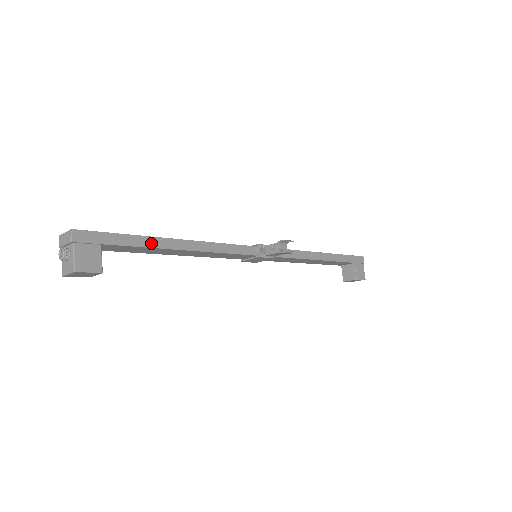
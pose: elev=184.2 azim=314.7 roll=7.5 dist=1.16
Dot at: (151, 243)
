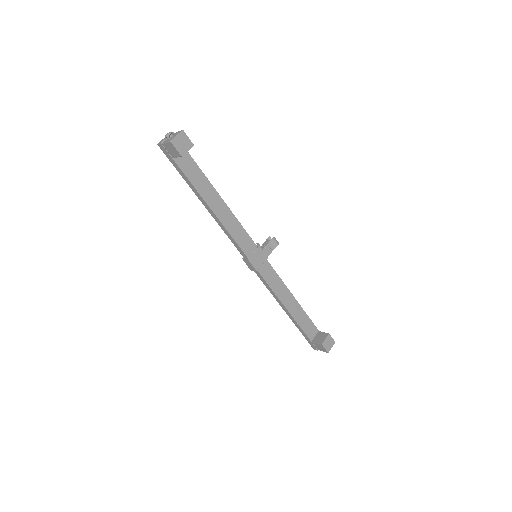
Dot at: (204, 176)
